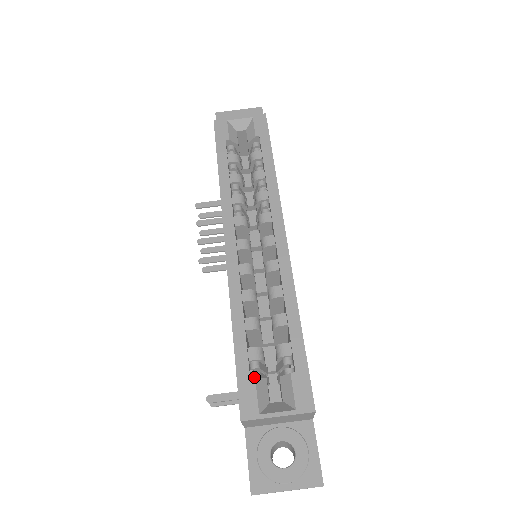
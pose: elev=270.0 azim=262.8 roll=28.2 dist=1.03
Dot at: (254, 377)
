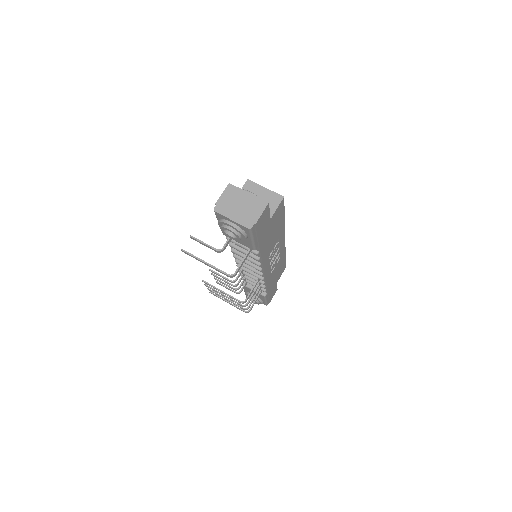
Dot at: occluded
